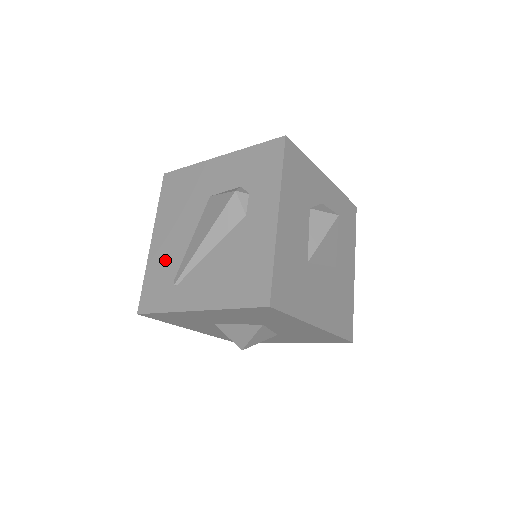
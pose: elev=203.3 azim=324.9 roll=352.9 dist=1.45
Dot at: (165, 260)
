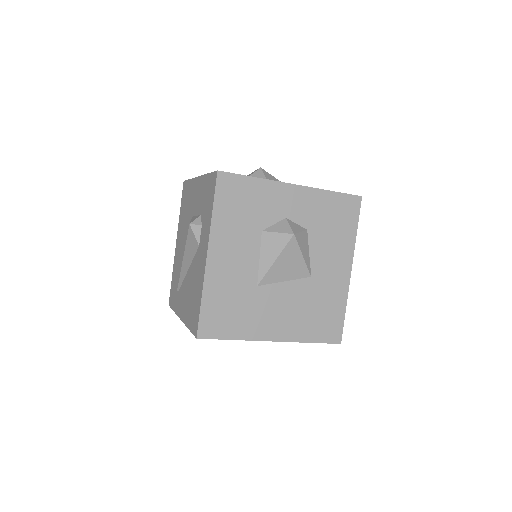
Dot at: (177, 266)
